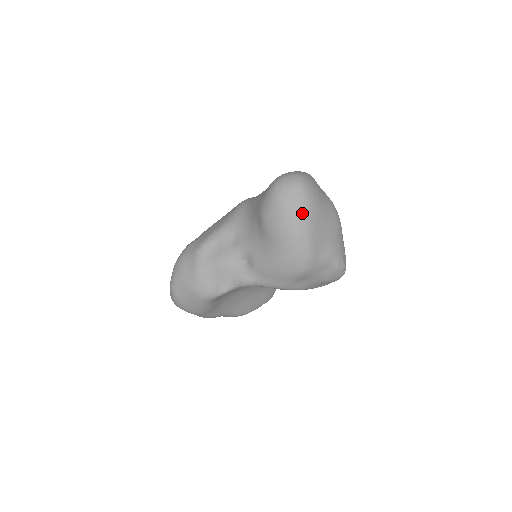
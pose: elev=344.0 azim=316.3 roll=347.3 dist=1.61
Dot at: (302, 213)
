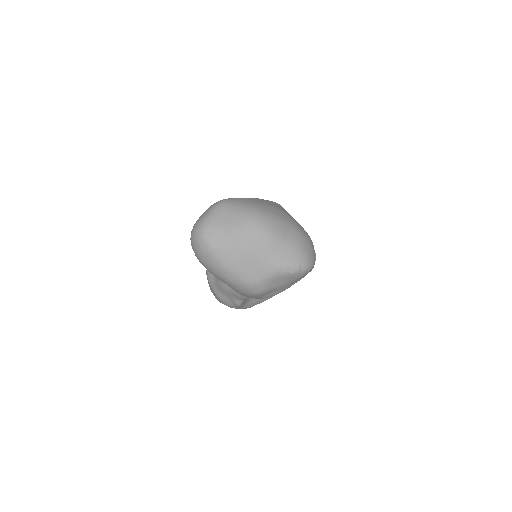
Dot at: (216, 261)
